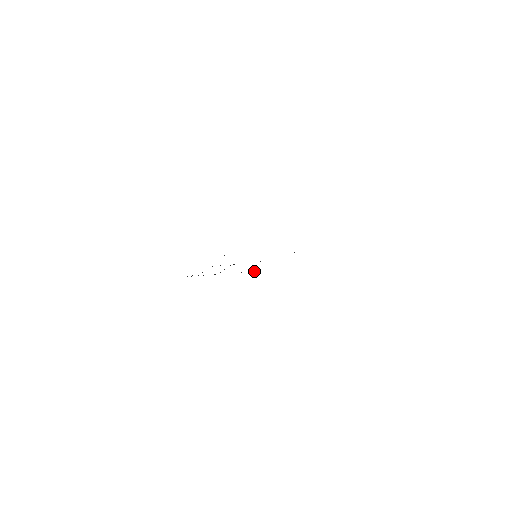
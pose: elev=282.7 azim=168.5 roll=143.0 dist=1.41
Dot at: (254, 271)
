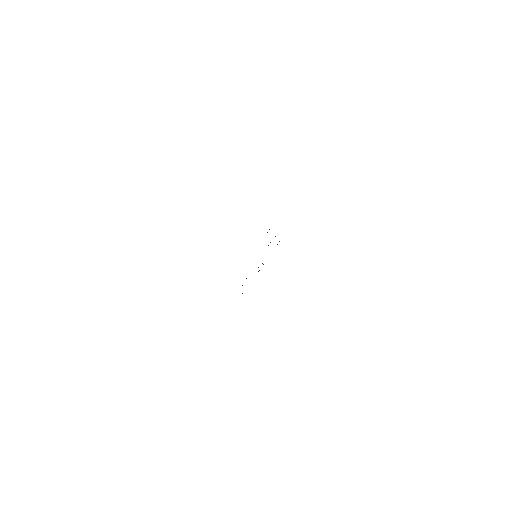
Dot at: occluded
